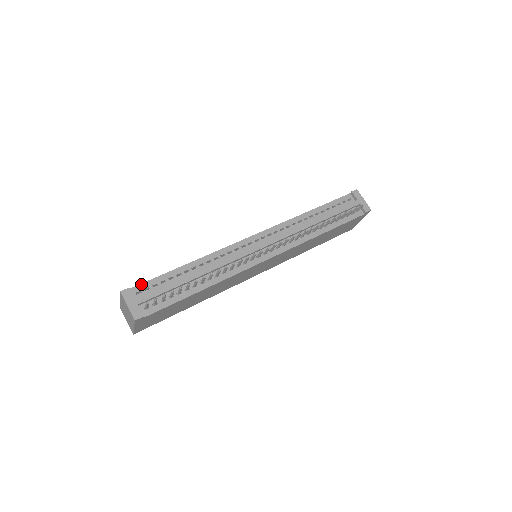
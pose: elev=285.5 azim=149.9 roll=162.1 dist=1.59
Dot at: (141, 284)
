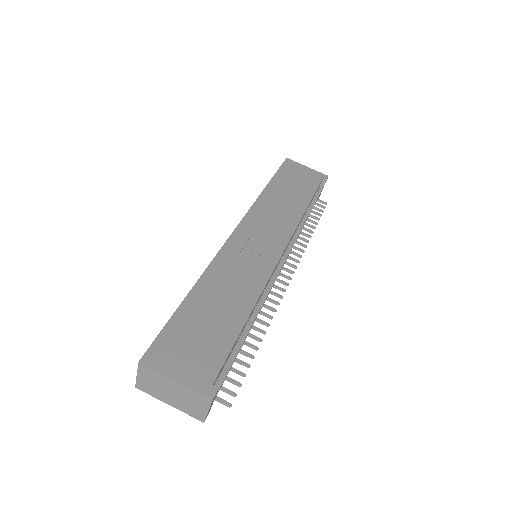
Dot at: occluded
